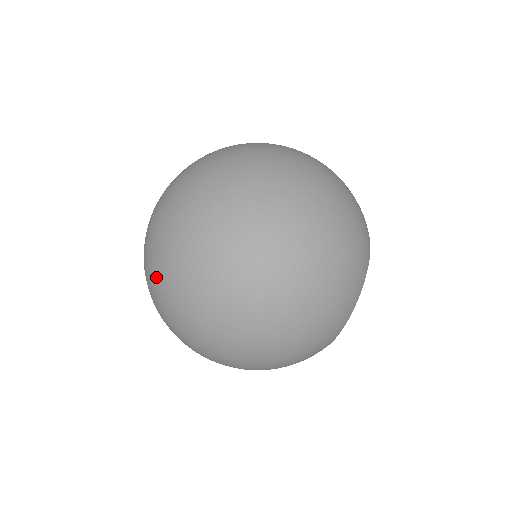
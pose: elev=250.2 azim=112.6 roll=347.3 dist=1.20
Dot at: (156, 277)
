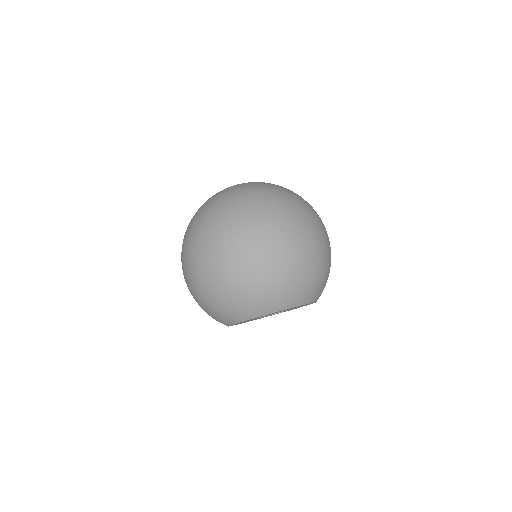
Dot at: (210, 202)
